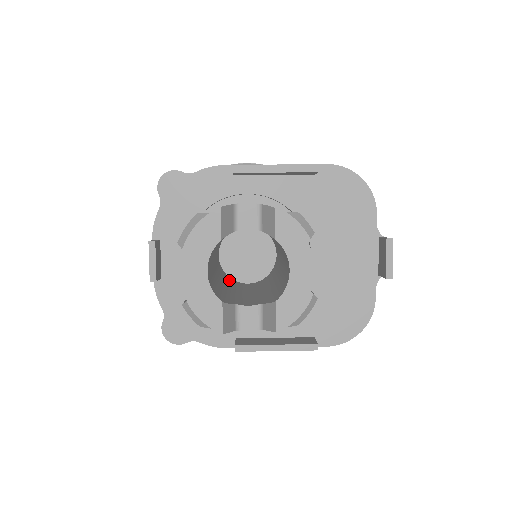
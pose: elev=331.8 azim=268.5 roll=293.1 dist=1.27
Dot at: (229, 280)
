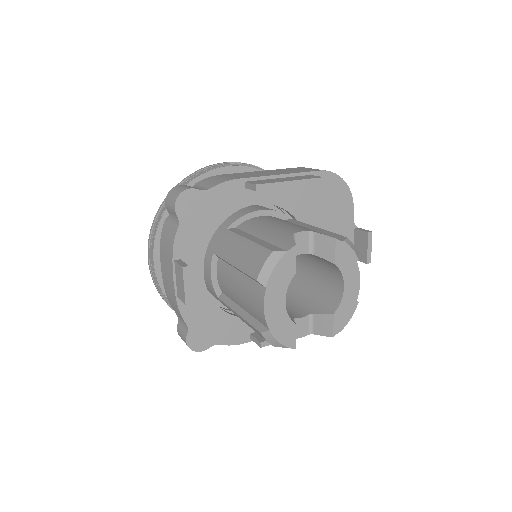
Dot at: occluded
